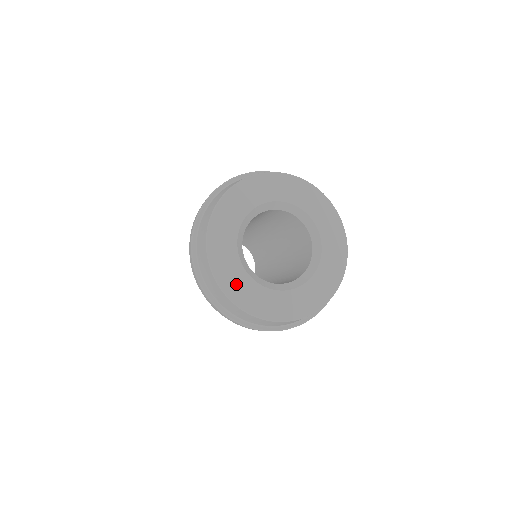
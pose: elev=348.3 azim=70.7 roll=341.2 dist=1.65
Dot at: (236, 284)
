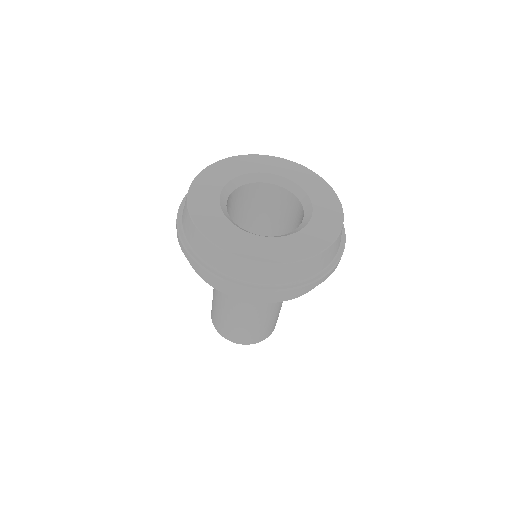
Dot at: (240, 243)
